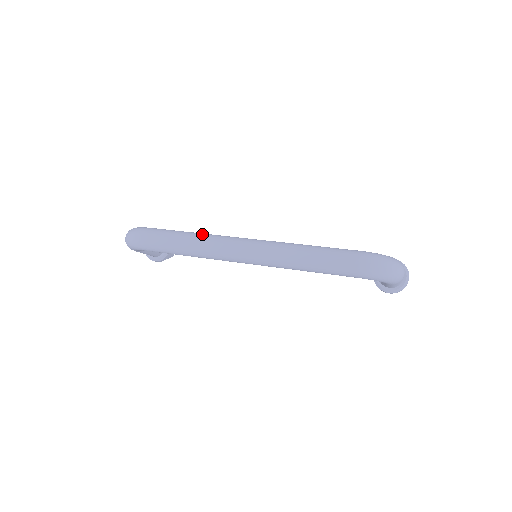
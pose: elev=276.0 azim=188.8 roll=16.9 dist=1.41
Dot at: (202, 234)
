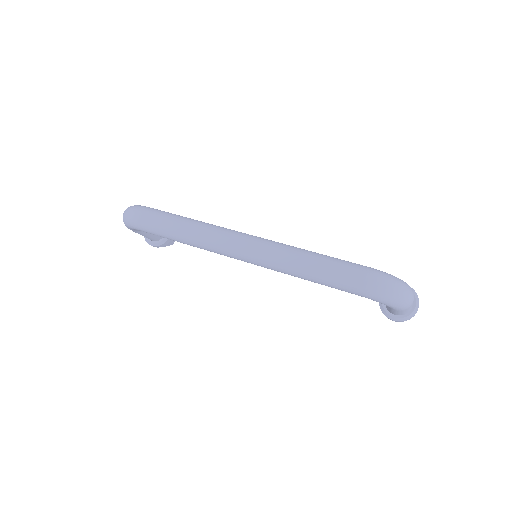
Dot at: (201, 222)
